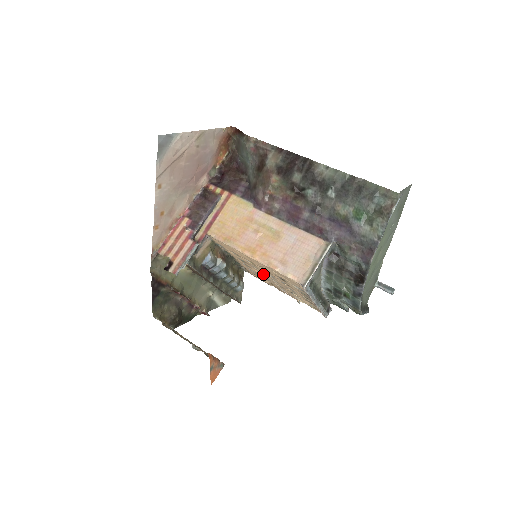
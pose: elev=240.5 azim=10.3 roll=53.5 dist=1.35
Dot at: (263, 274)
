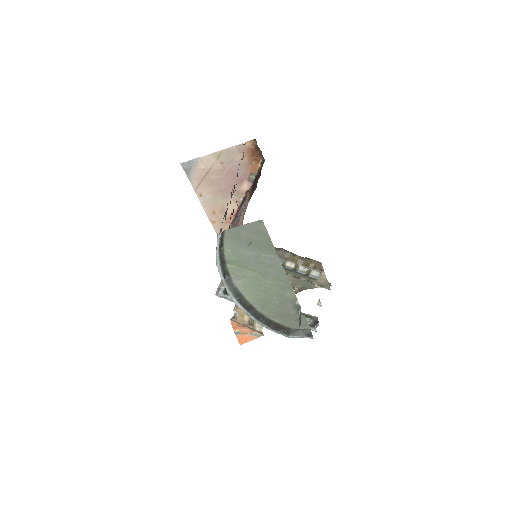
Dot at: occluded
